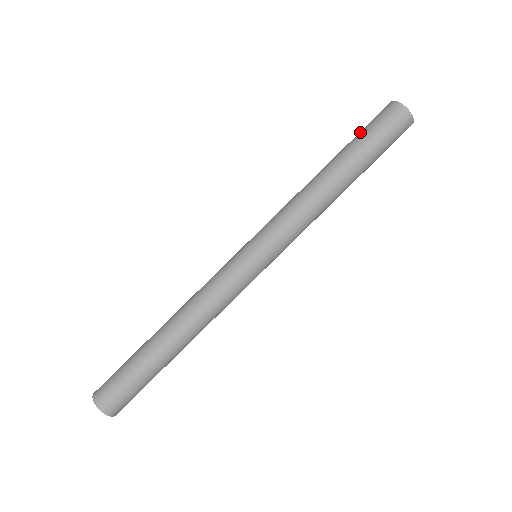
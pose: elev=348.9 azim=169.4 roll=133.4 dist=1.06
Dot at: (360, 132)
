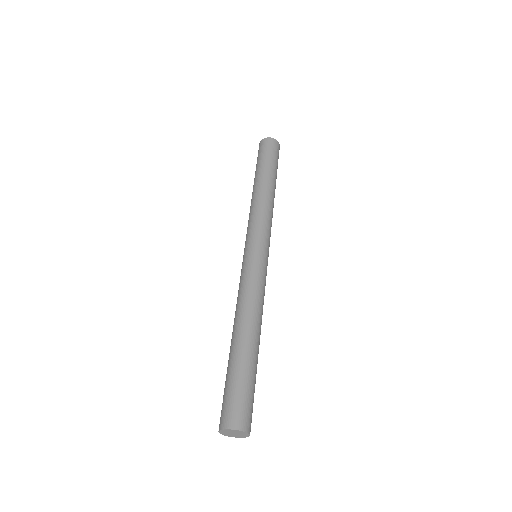
Dot at: (264, 158)
